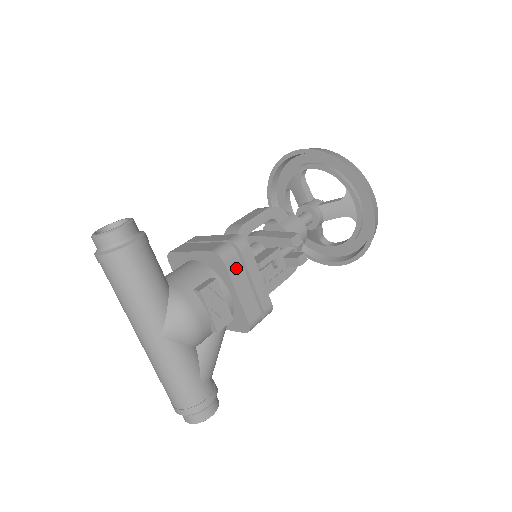
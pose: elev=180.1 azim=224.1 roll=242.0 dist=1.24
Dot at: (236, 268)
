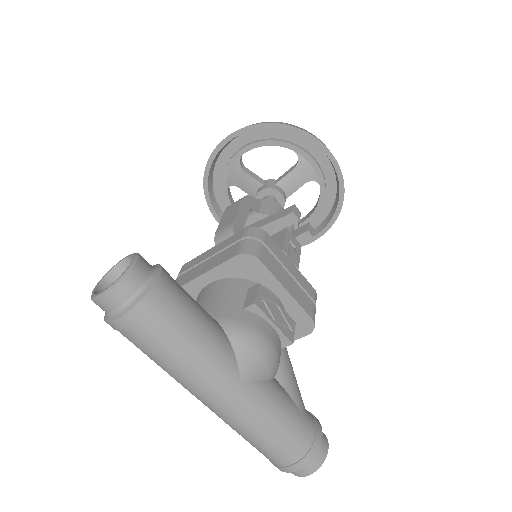
Dot at: (271, 262)
